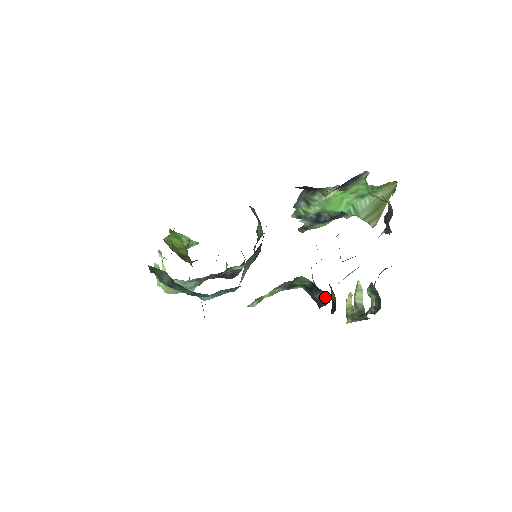
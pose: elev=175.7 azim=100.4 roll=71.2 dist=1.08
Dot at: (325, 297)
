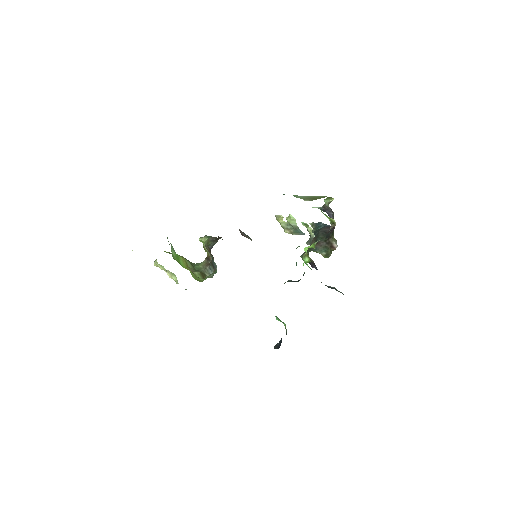
Dot at: (336, 290)
